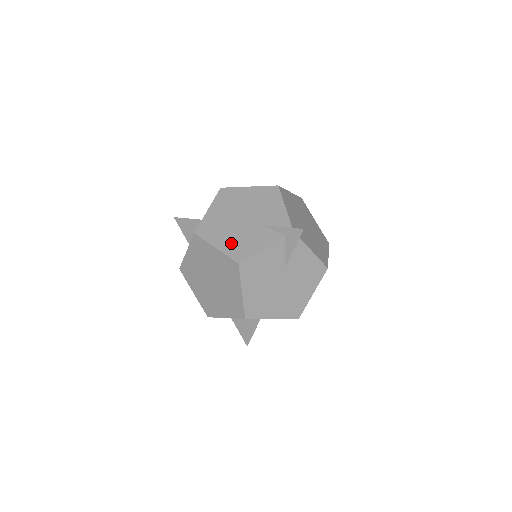
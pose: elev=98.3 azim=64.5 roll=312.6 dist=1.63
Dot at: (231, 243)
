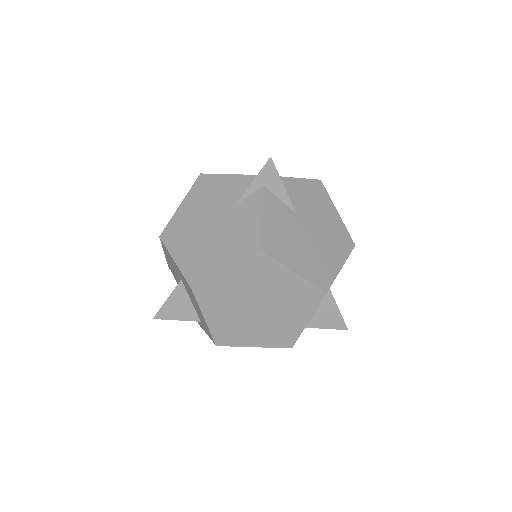
Dot at: (232, 250)
